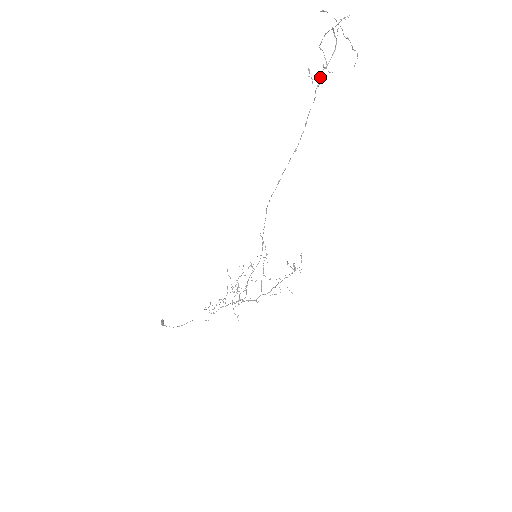
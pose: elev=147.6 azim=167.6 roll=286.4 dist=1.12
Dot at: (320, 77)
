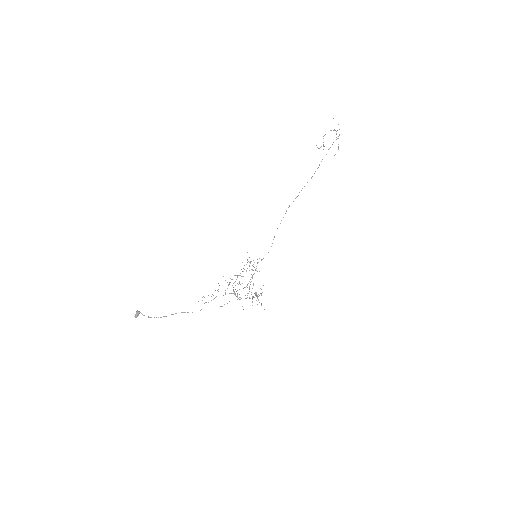
Dot at: occluded
